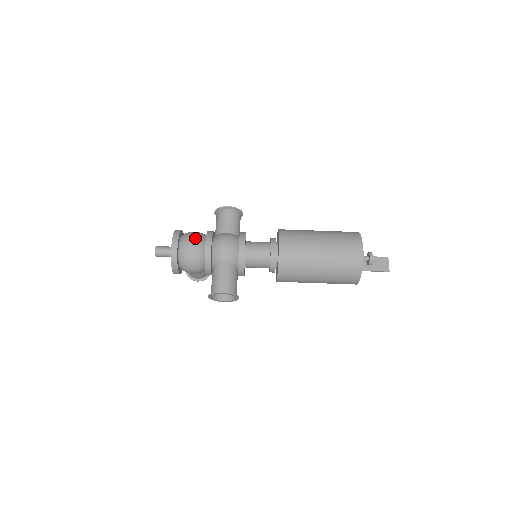
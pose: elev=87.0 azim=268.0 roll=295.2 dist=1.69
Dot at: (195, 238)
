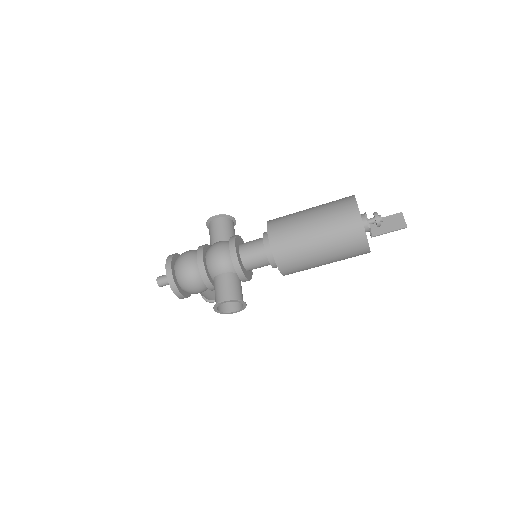
Dot at: (187, 256)
